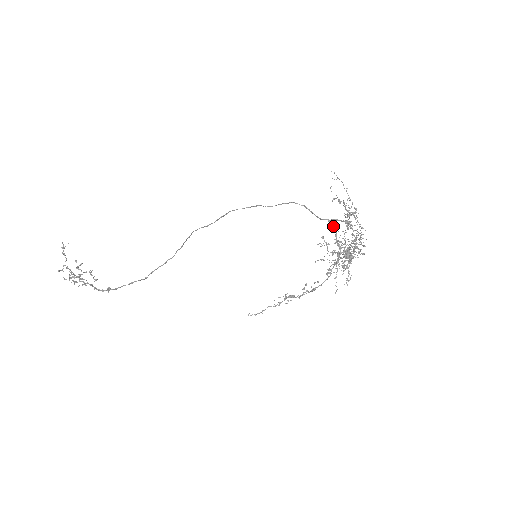
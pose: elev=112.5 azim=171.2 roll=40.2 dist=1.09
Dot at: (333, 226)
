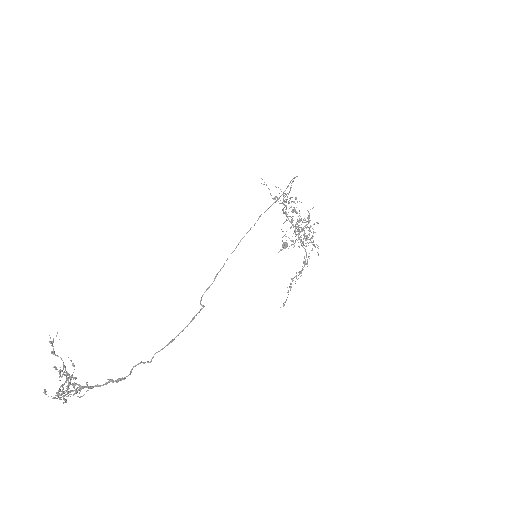
Dot at: (286, 214)
